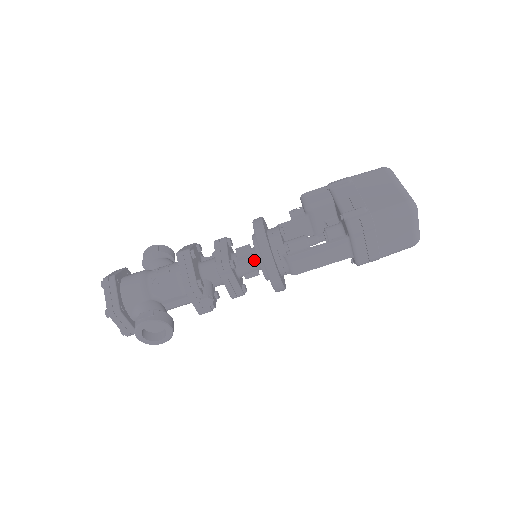
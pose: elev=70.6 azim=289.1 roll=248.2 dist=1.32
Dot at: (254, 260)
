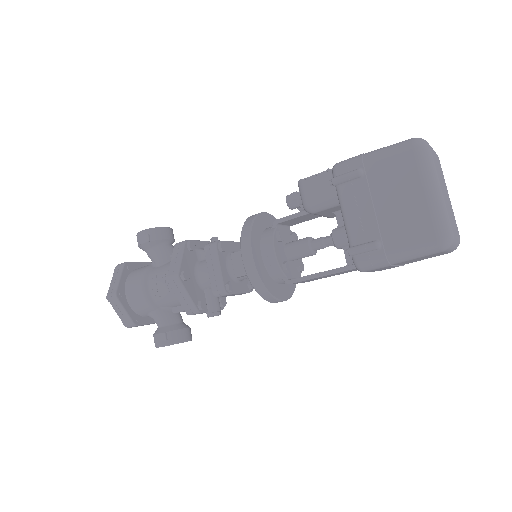
Dot at: occluded
